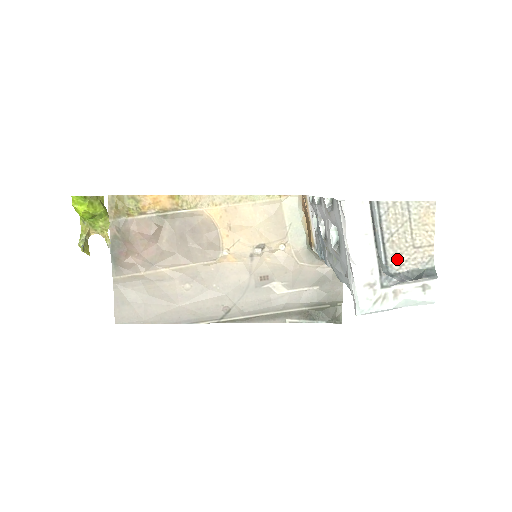
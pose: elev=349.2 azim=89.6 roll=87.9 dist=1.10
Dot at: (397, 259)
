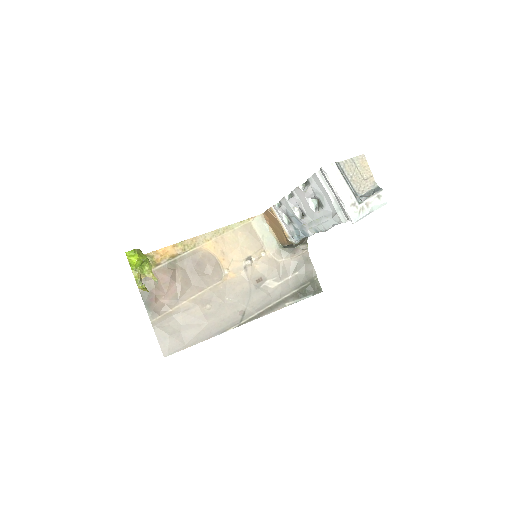
Dot at: (359, 189)
